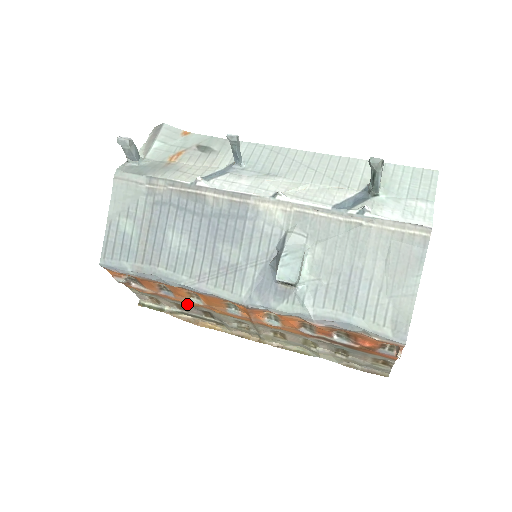
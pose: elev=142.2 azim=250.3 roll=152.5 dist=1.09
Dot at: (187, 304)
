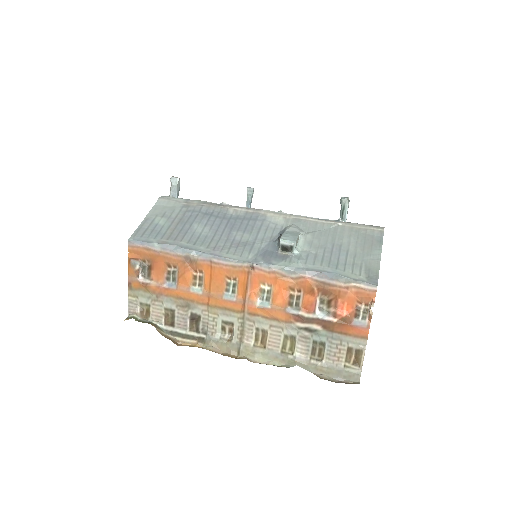
Dot at: (181, 306)
